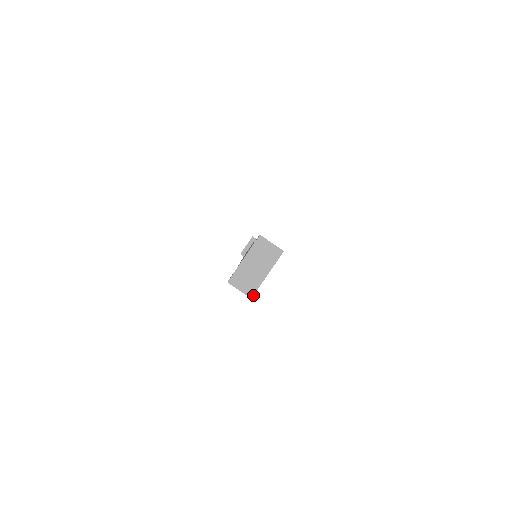
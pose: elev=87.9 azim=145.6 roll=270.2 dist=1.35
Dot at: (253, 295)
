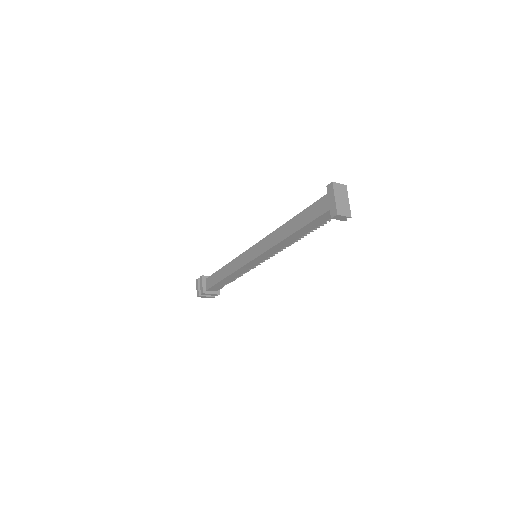
Dot at: occluded
